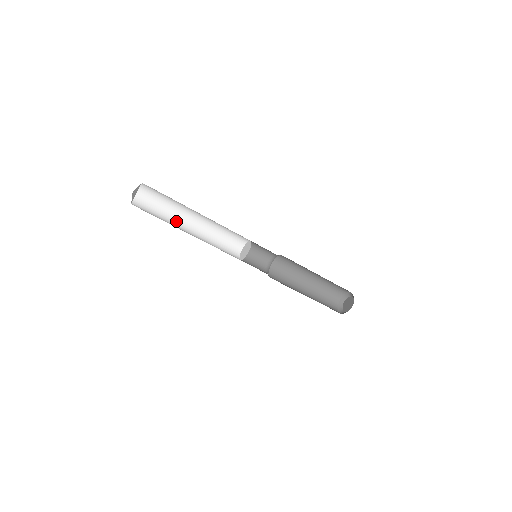
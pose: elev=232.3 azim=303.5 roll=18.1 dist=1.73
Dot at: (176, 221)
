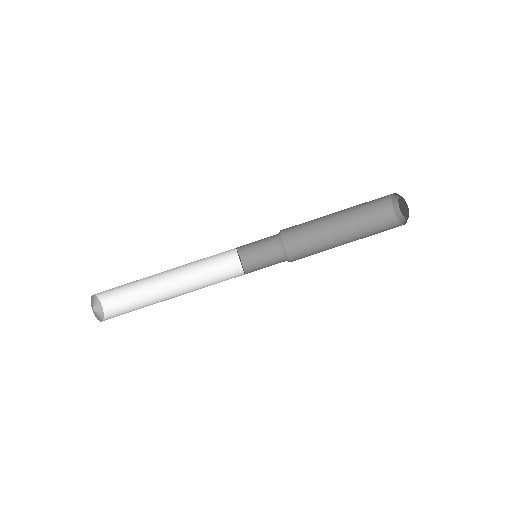
Dot at: occluded
